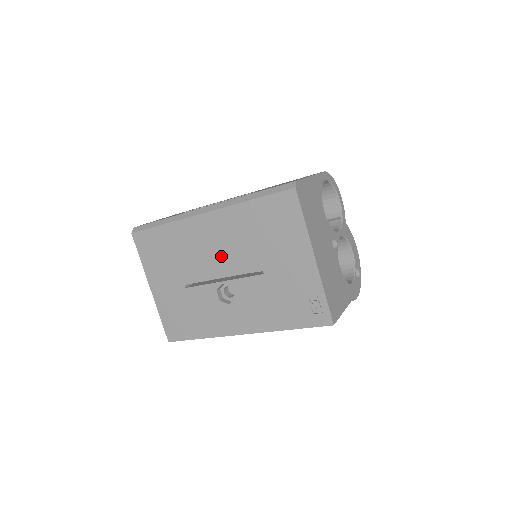
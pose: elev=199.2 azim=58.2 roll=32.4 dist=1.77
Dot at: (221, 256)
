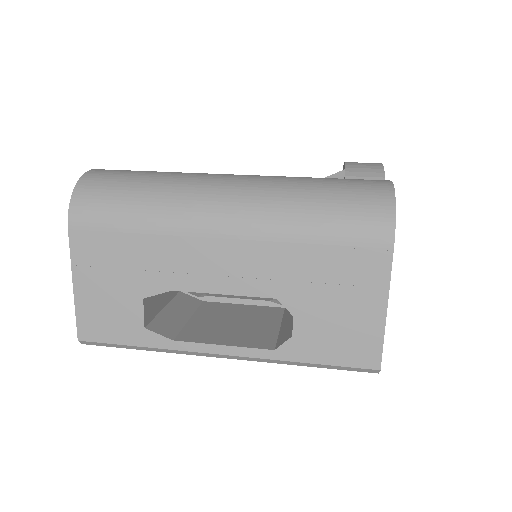
Dot at: occluded
